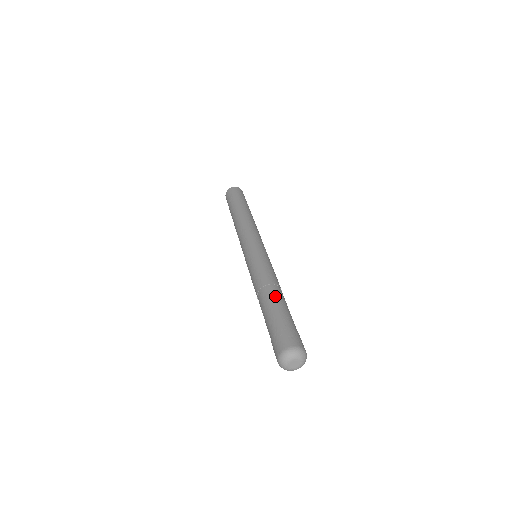
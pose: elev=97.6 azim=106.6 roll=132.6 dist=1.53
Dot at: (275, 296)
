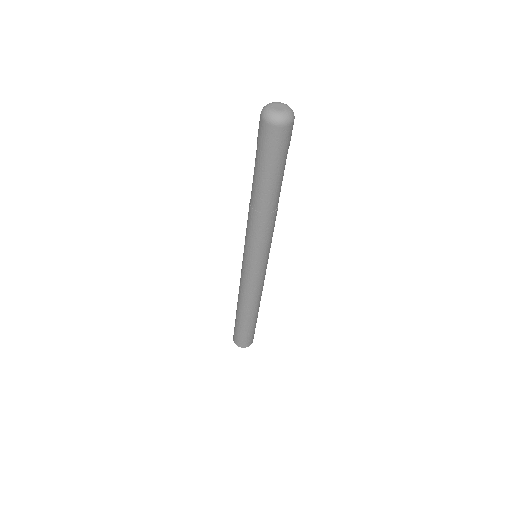
Dot at: occluded
